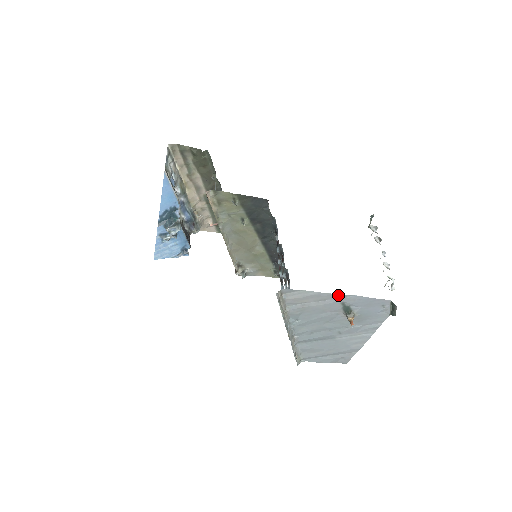
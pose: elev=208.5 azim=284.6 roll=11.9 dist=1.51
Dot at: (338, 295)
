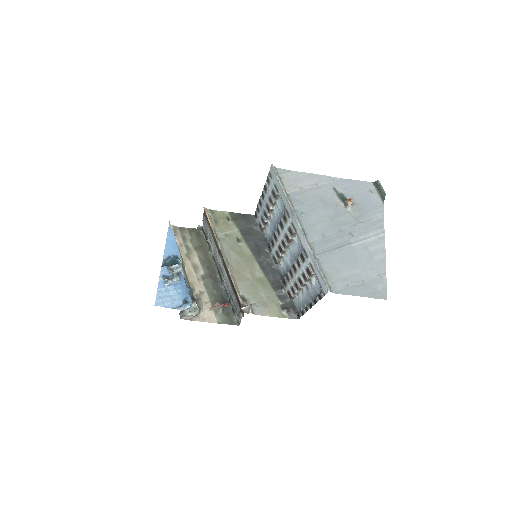
Dot at: (325, 177)
